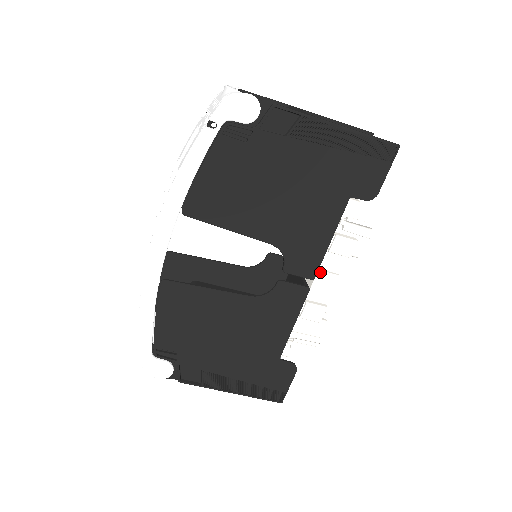
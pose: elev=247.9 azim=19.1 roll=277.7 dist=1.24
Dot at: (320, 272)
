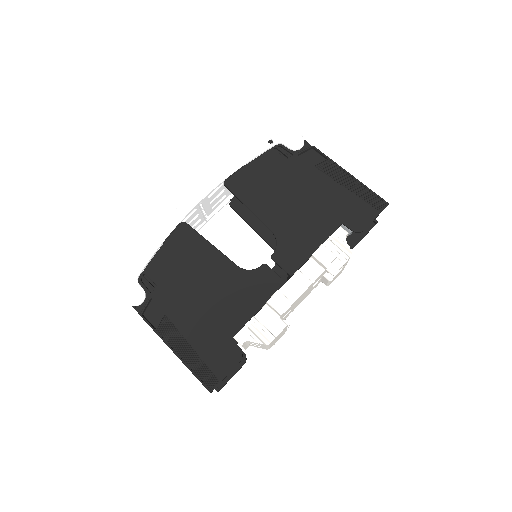
Dot at: (299, 272)
